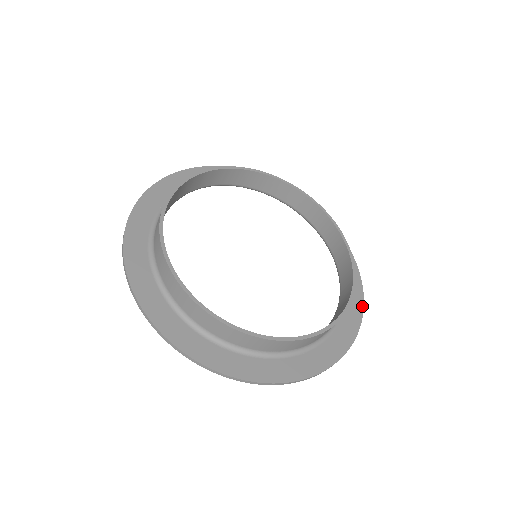
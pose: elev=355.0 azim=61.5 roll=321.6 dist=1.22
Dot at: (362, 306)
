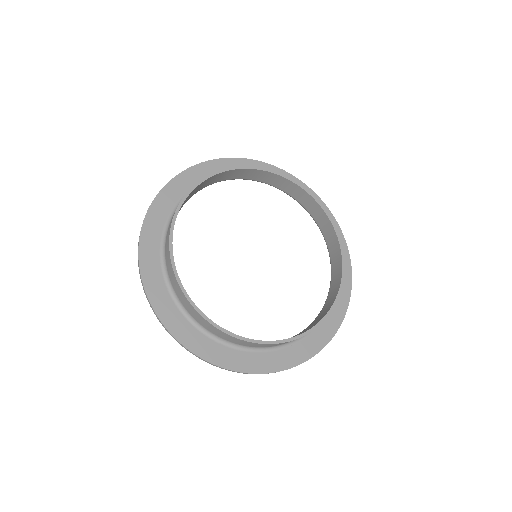
Dot at: (350, 293)
